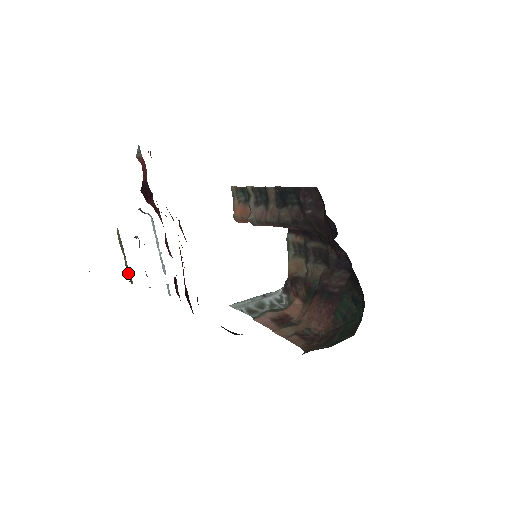
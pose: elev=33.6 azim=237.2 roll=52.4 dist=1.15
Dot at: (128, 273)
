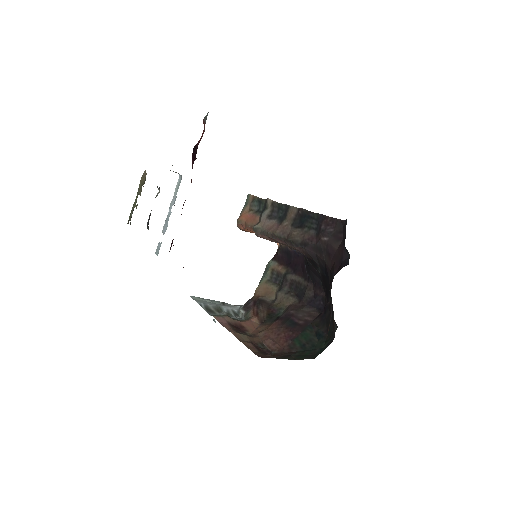
Dot at: (131, 214)
